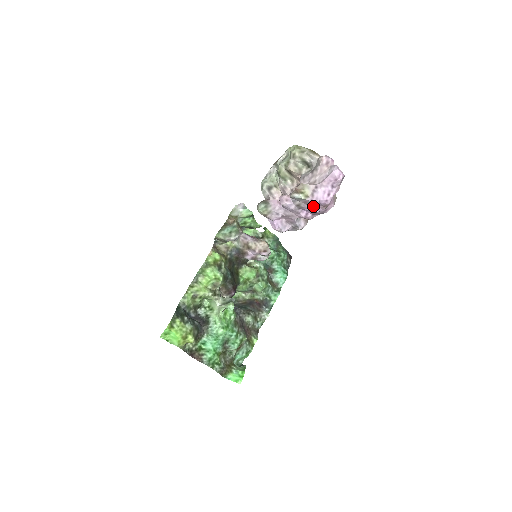
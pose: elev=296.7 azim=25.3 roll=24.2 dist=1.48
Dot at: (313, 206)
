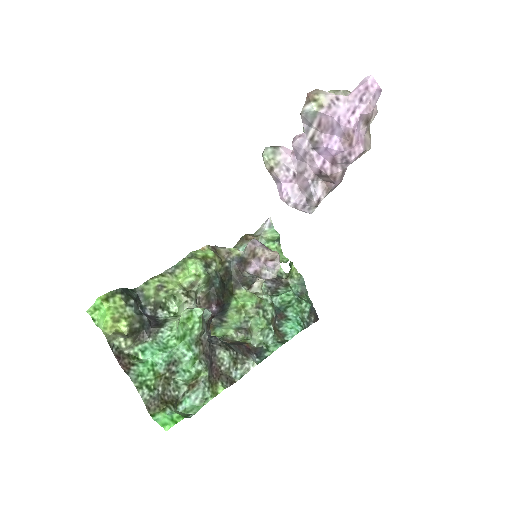
Dot at: (331, 139)
